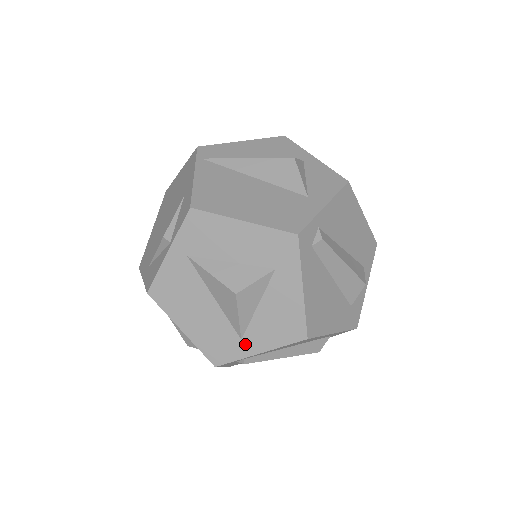
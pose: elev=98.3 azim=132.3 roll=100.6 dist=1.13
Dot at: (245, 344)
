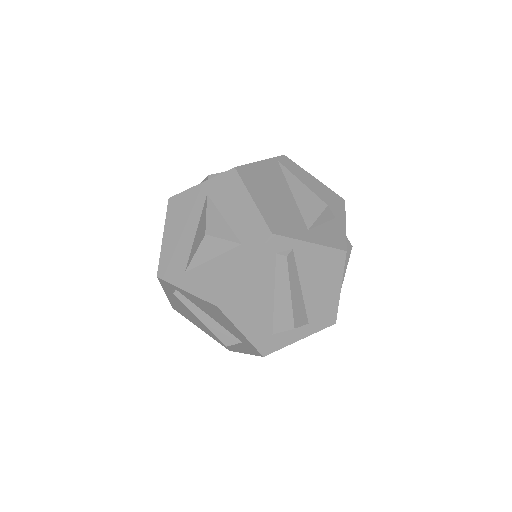
Dot at: (184, 277)
